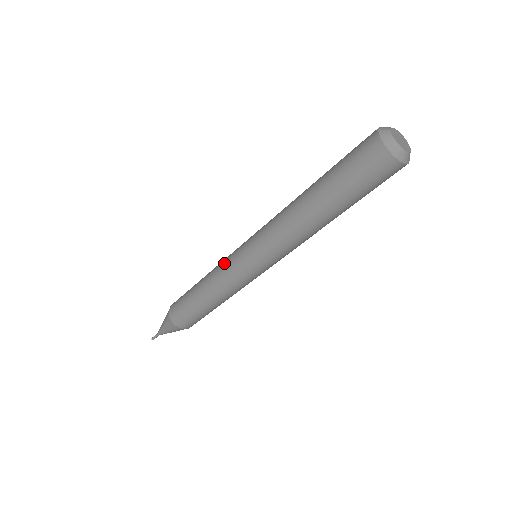
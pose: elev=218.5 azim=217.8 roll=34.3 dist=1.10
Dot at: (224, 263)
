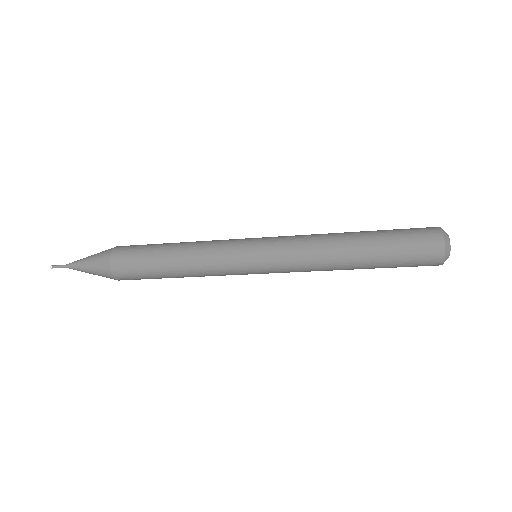
Dot at: (222, 259)
